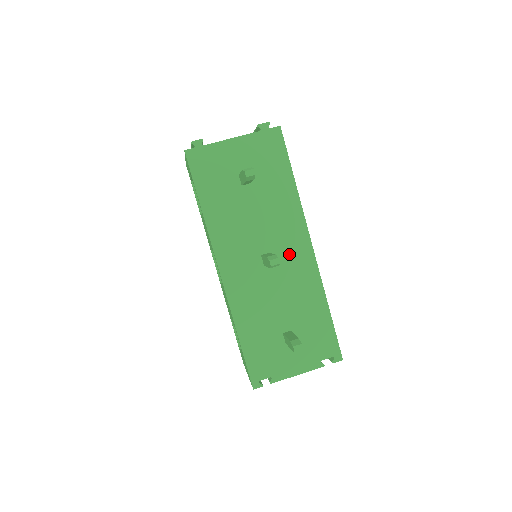
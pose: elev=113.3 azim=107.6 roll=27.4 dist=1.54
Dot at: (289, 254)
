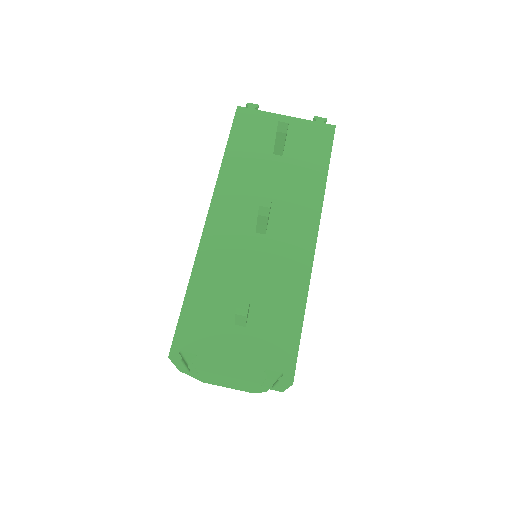
Dot at: (288, 235)
